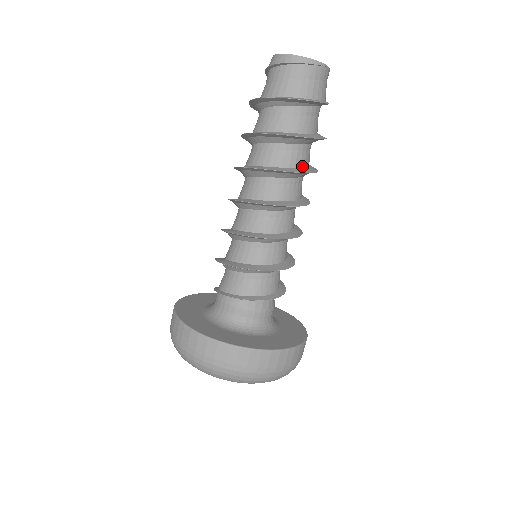
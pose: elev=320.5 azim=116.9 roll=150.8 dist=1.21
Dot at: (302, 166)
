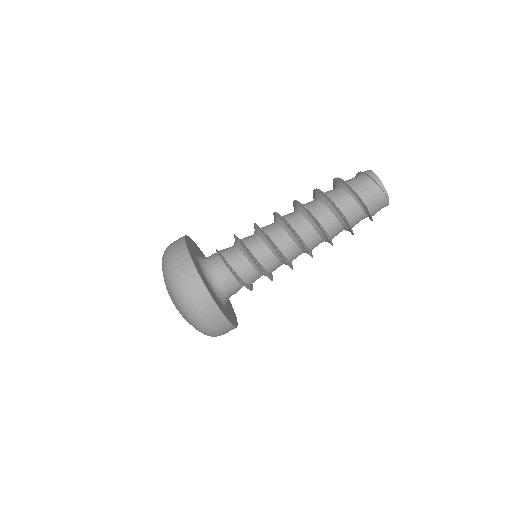
Dot at: (329, 233)
